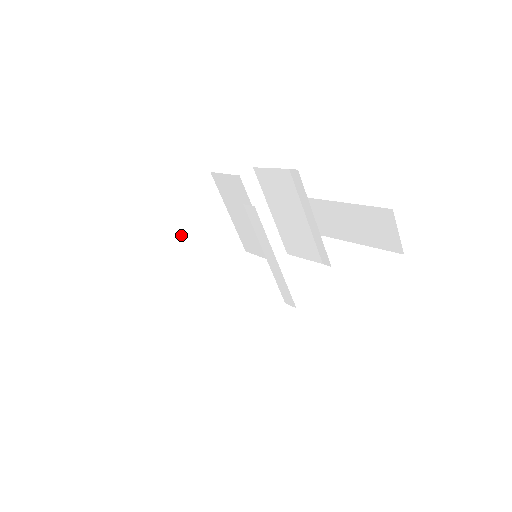
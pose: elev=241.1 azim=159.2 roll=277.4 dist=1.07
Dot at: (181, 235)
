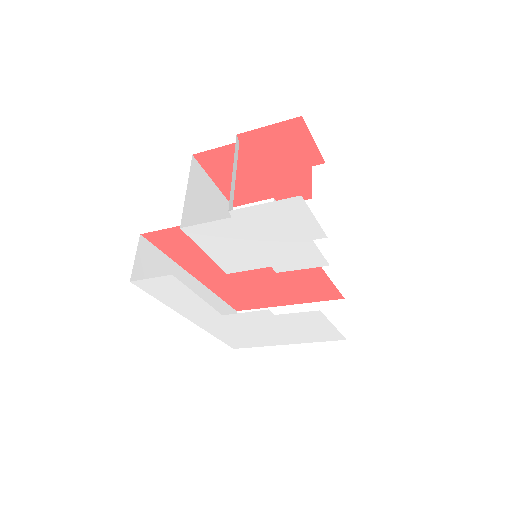
Dot at: (208, 208)
